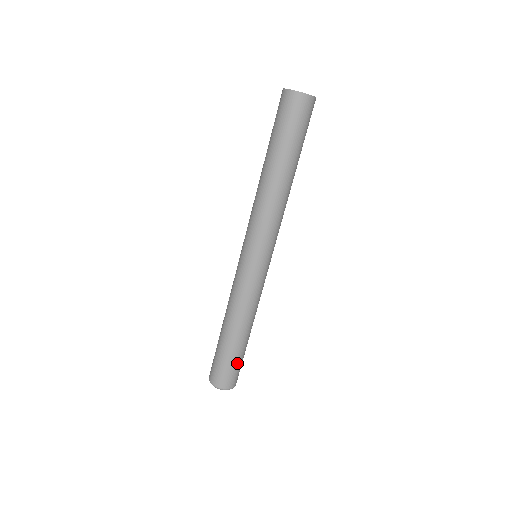
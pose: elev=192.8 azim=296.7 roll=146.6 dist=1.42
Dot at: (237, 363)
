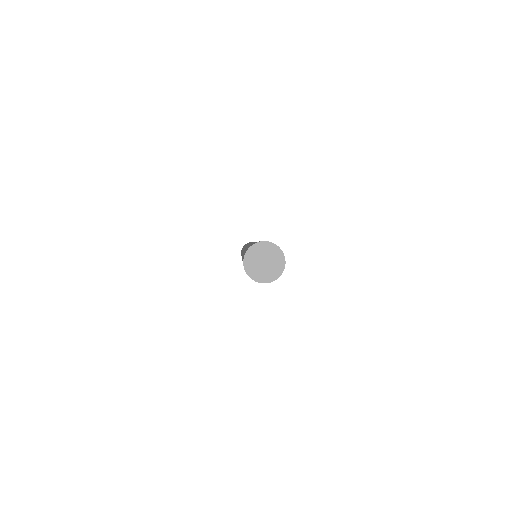
Dot at: occluded
